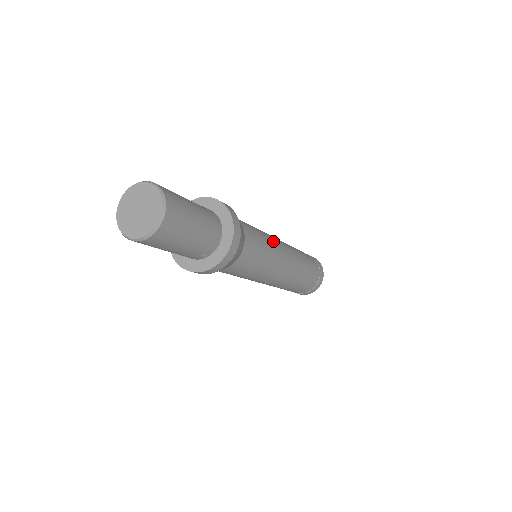
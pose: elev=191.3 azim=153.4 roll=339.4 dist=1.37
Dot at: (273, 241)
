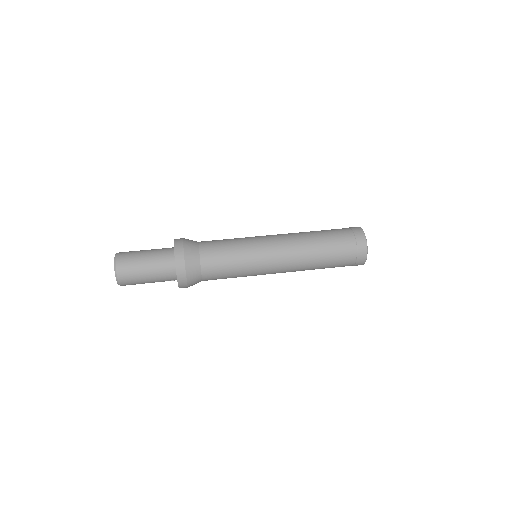
Dot at: (252, 250)
